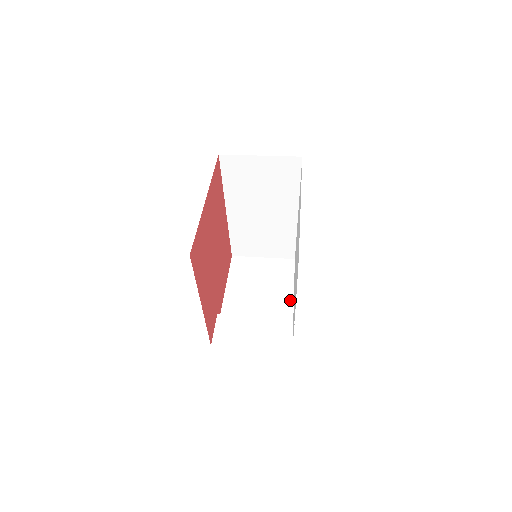
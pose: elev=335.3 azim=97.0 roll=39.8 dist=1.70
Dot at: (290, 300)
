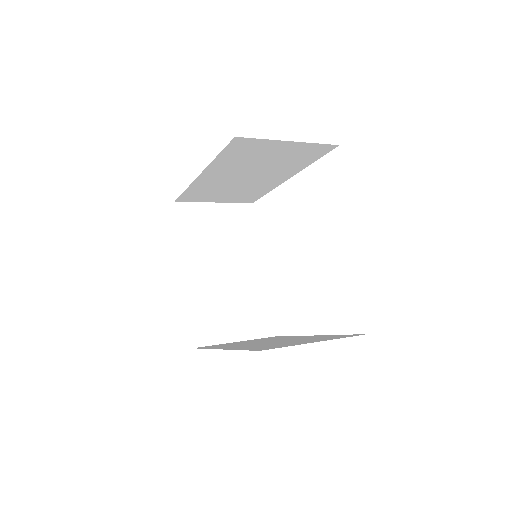
Dot at: (254, 264)
